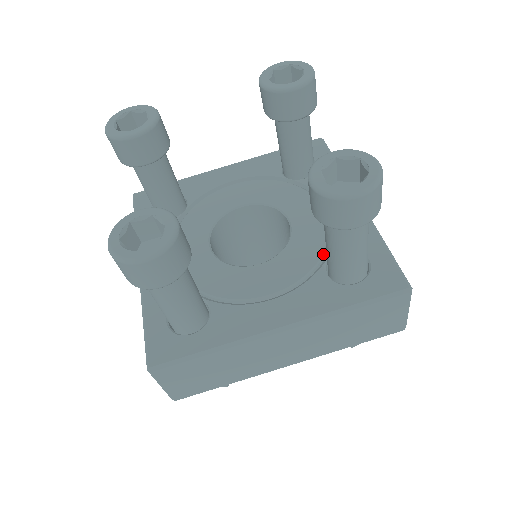
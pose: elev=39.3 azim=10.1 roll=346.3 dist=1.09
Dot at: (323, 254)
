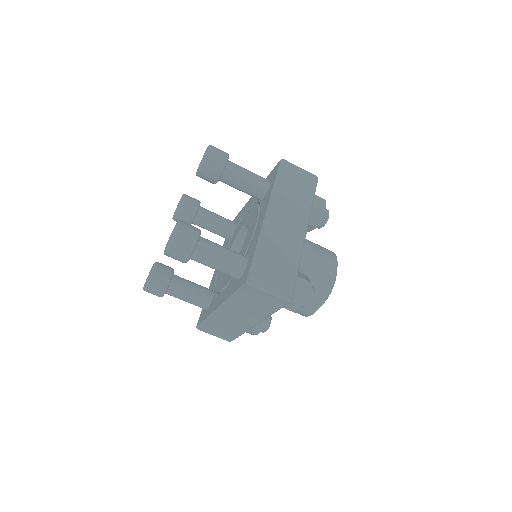
Dot at: occluded
